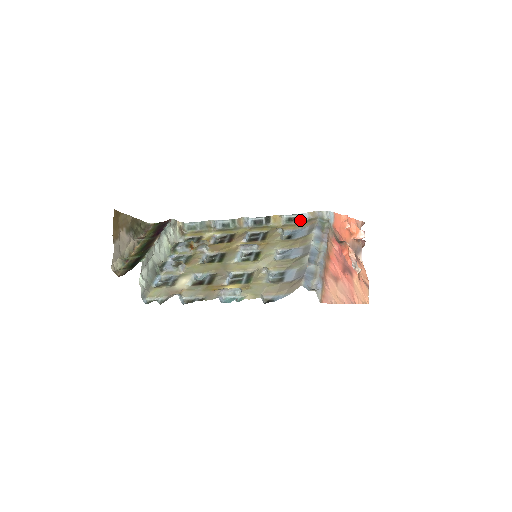
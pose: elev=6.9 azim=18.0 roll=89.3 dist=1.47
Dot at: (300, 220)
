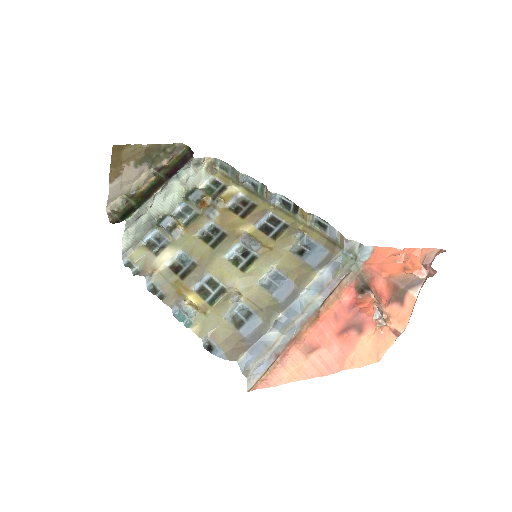
Dot at: (329, 233)
